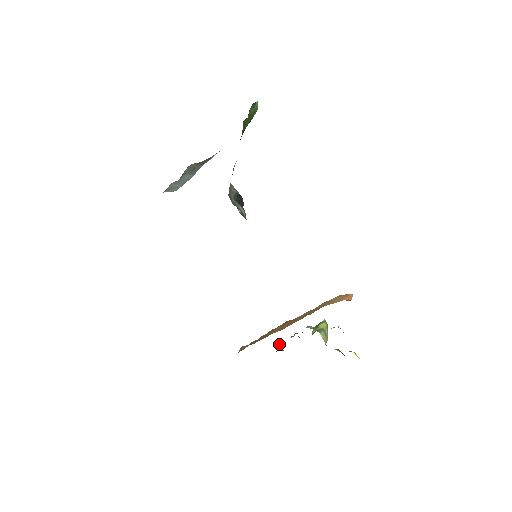
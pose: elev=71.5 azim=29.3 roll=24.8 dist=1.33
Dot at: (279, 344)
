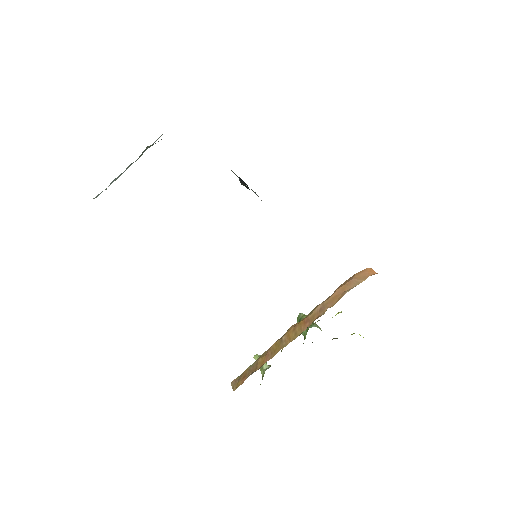
Dot at: occluded
